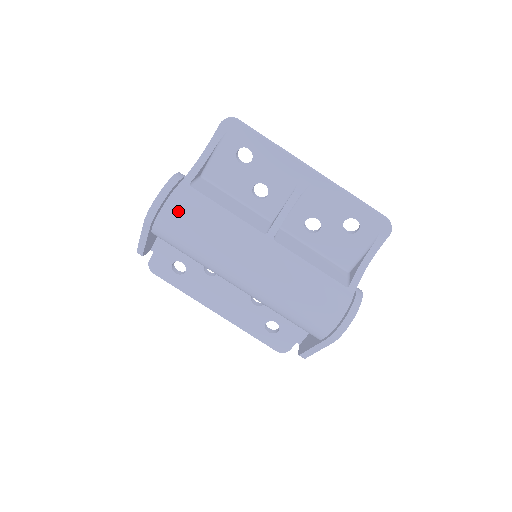
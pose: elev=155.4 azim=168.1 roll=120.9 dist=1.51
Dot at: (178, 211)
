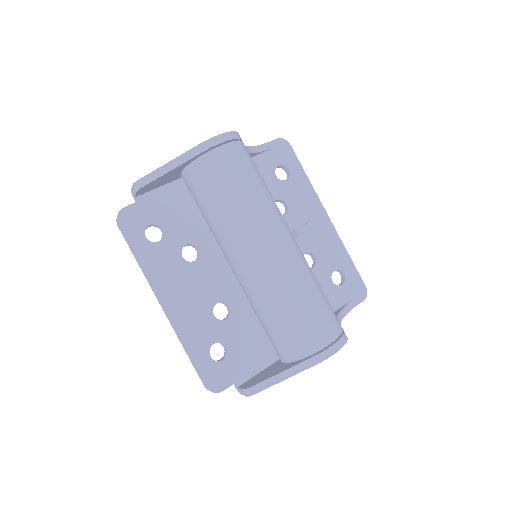
Dot at: (242, 155)
